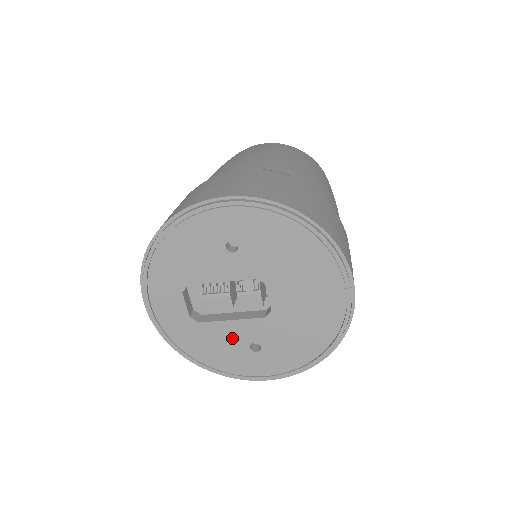
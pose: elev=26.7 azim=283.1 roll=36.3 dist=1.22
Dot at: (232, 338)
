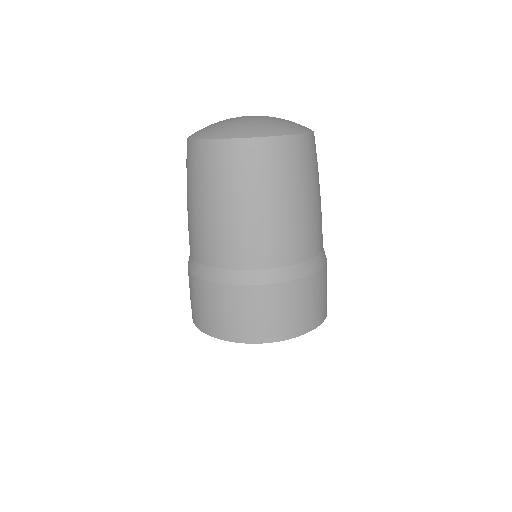
Dot at: occluded
